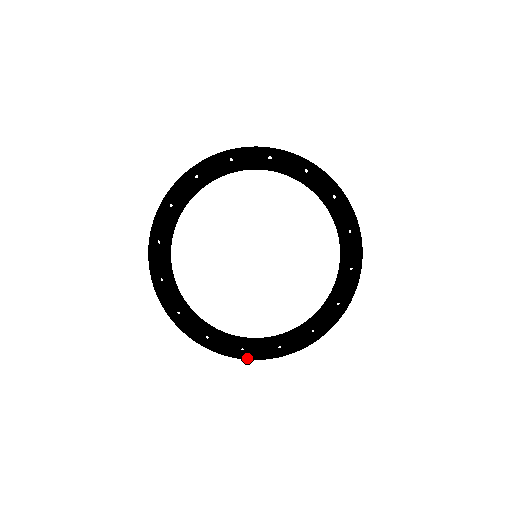
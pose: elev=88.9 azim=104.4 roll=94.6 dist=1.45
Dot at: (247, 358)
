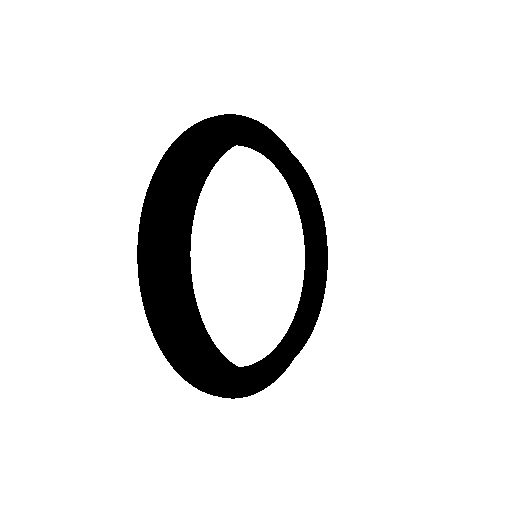
Dot at: occluded
